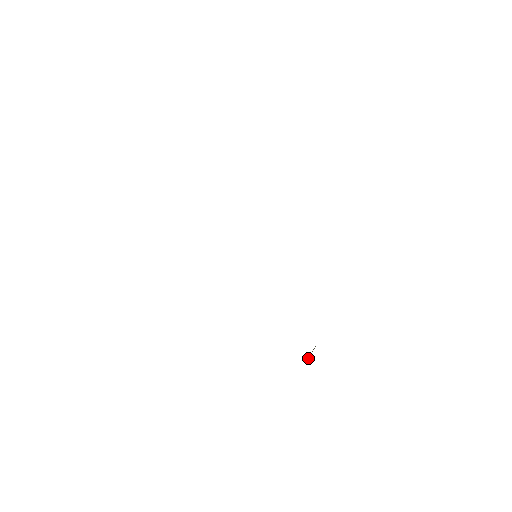
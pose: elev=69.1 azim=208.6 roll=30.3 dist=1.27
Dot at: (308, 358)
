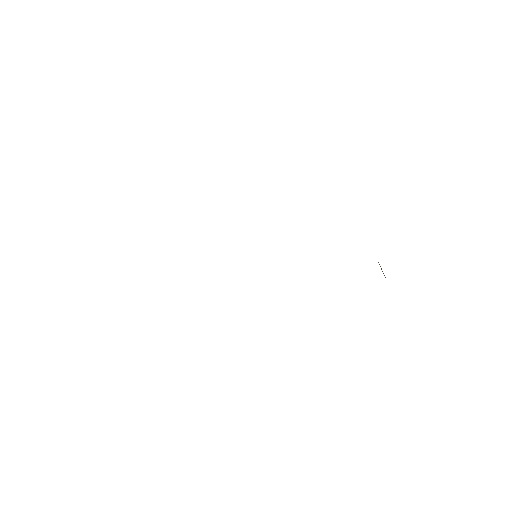
Dot at: occluded
